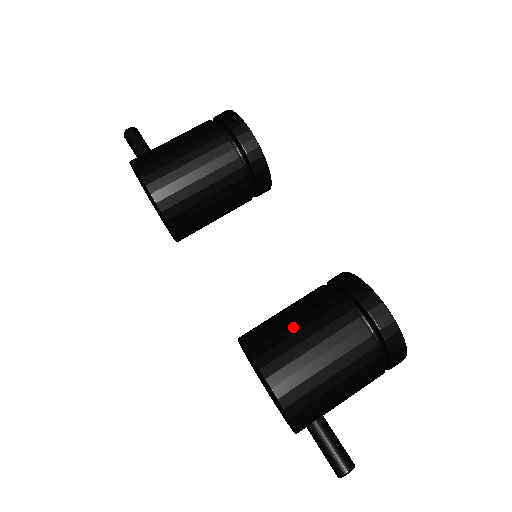
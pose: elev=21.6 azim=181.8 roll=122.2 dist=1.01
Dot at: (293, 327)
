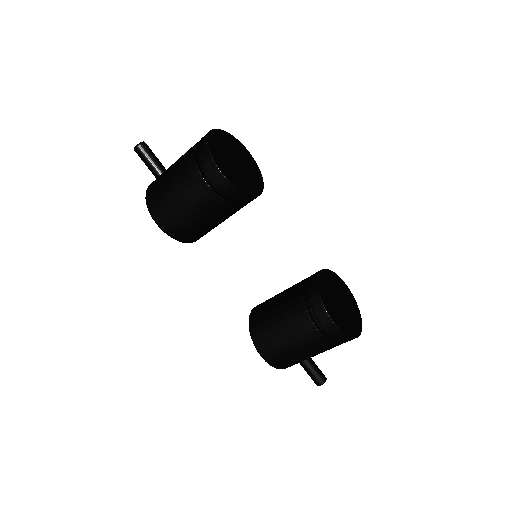
Dot at: (276, 328)
